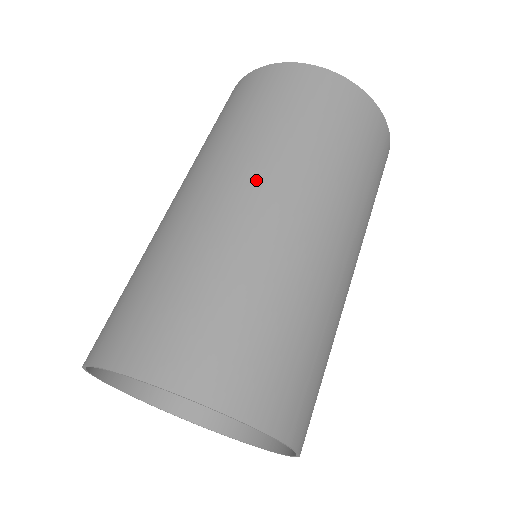
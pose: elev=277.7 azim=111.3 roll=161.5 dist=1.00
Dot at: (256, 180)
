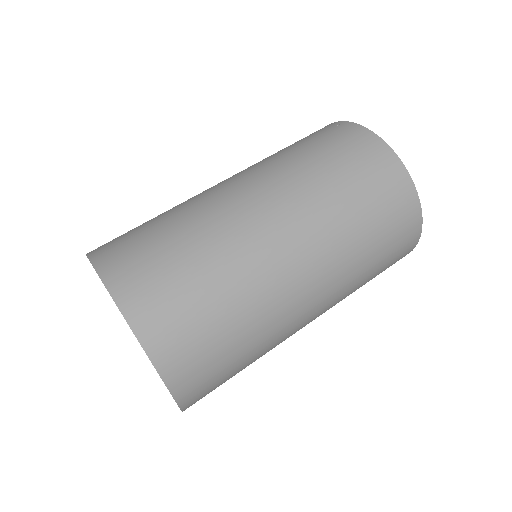
Dot at: (301, 238)
